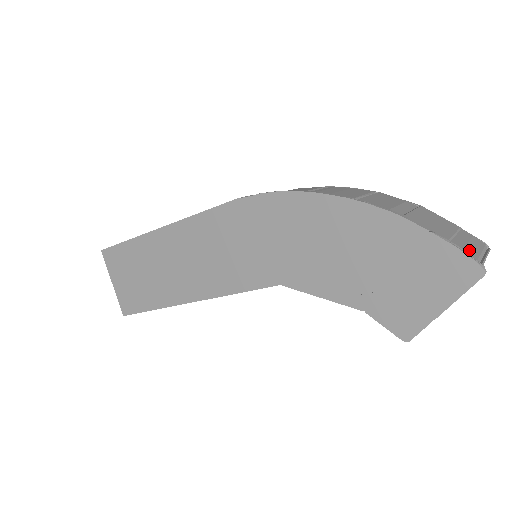
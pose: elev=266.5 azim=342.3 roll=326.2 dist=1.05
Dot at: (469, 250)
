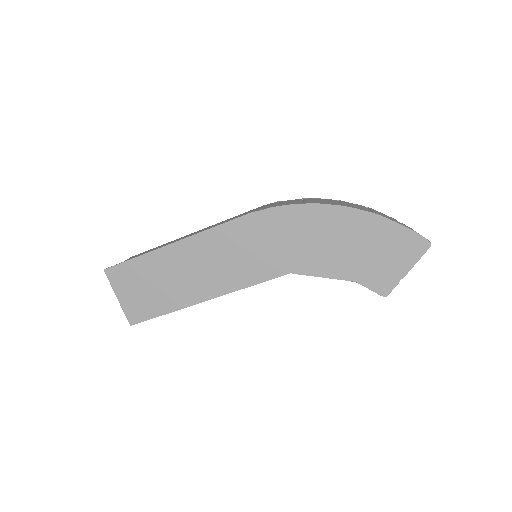
Dot at: occluded
